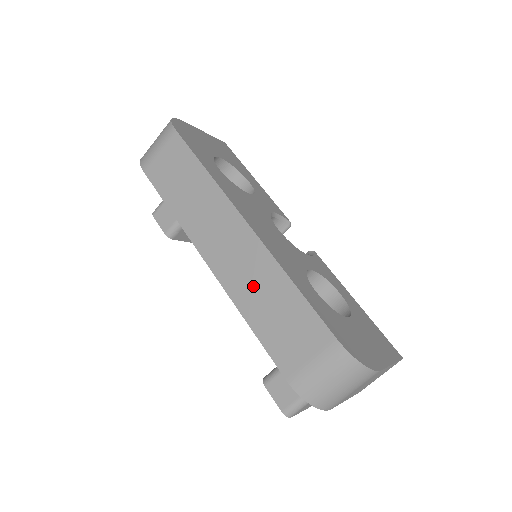
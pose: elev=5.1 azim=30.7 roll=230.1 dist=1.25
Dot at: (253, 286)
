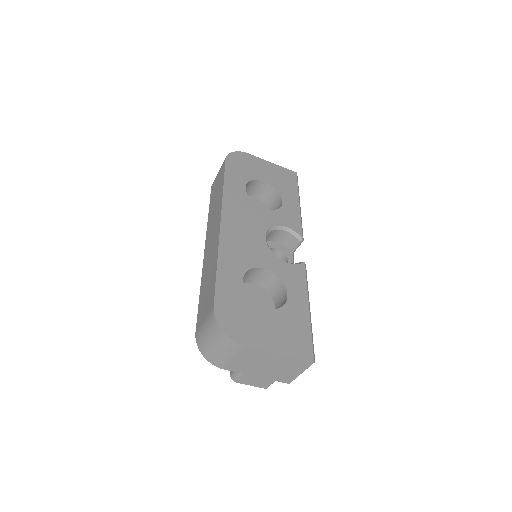
Dot at: (208, 267)
